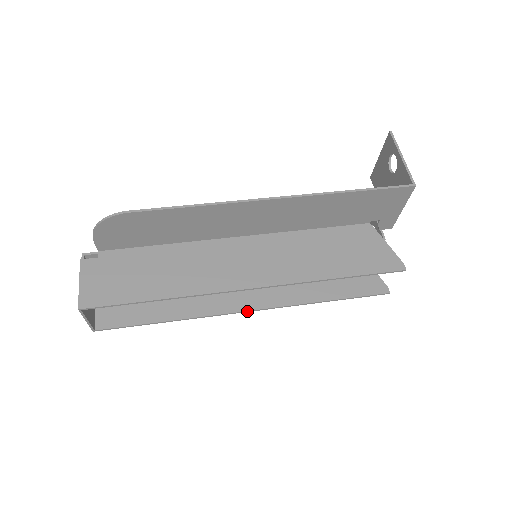
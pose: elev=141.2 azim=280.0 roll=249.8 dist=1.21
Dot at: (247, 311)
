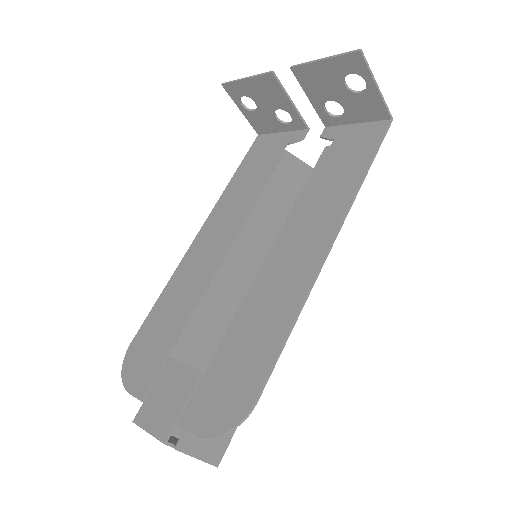
Dot at: occluded
